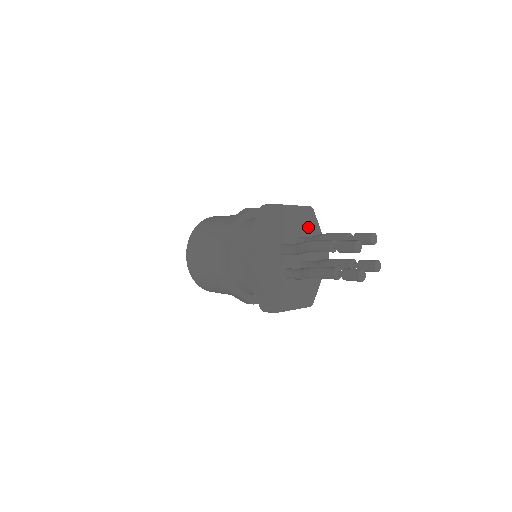
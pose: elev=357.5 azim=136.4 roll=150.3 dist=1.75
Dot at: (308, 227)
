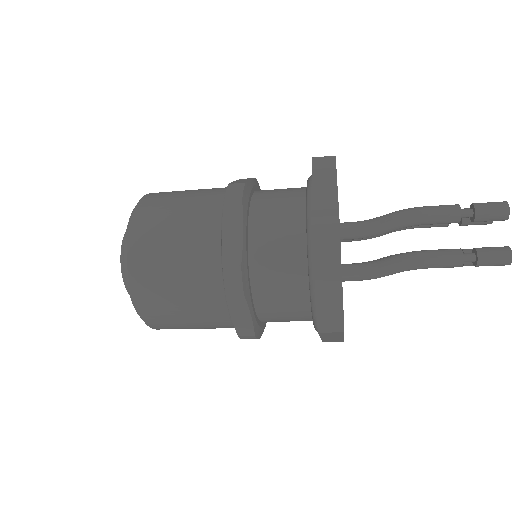
Dot at: occluded
